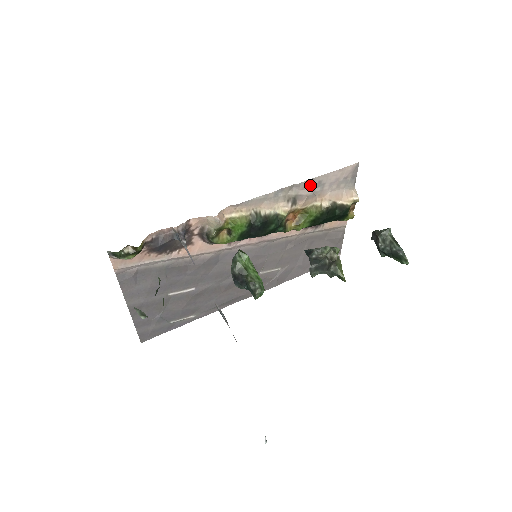
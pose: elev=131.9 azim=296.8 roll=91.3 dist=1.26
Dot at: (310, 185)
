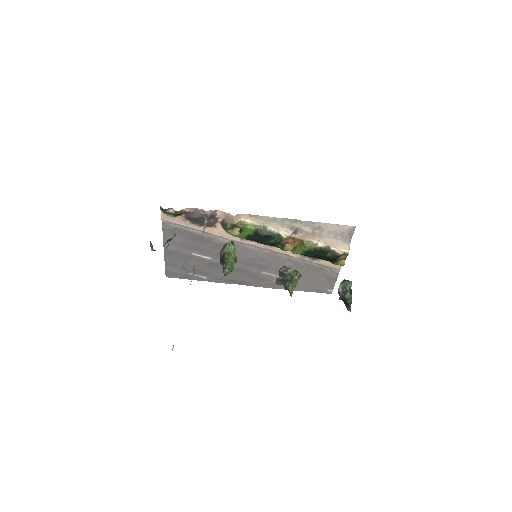
Dot at: (311, 226)
